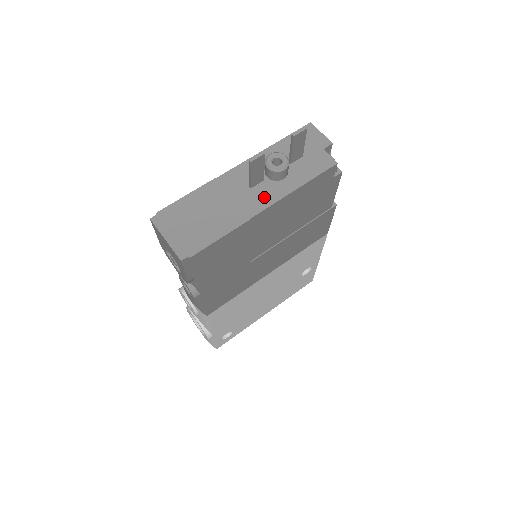
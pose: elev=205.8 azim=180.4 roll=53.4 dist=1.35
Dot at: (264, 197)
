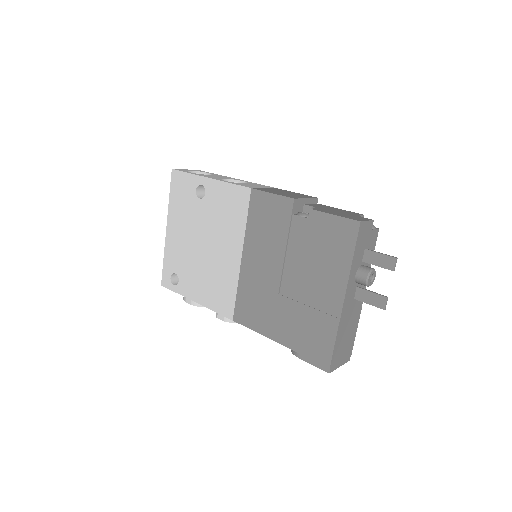
Dot at: occluded
